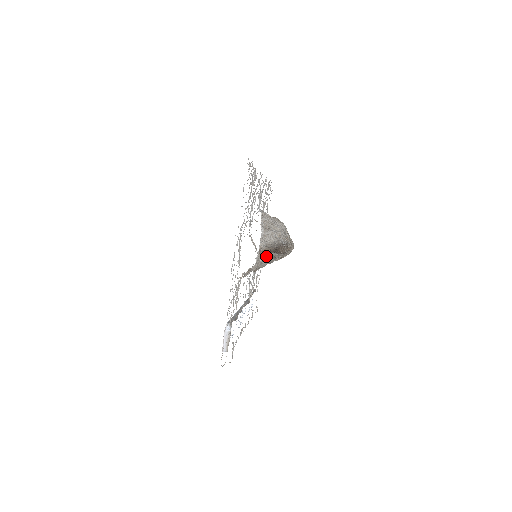
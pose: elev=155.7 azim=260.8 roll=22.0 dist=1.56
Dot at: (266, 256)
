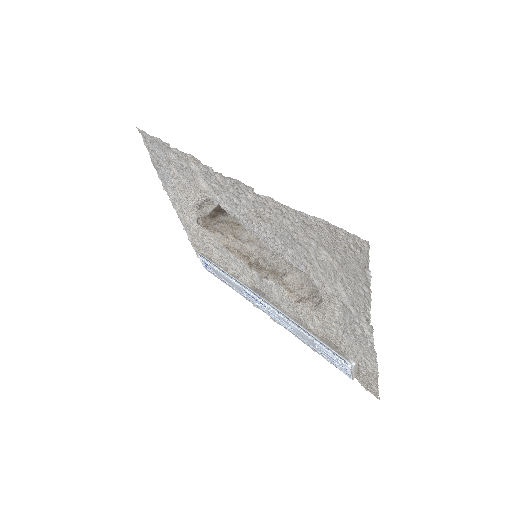
Dot at: (226, 230)
